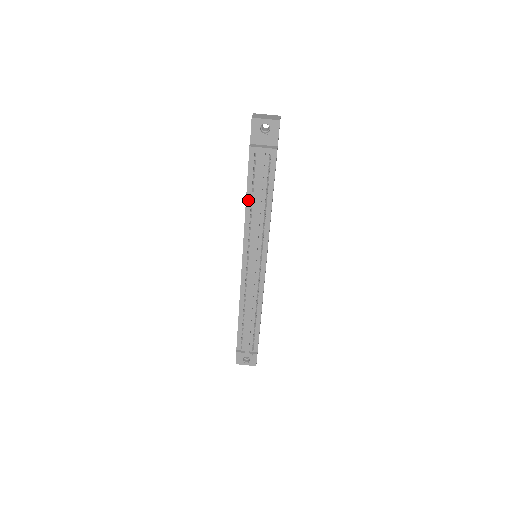
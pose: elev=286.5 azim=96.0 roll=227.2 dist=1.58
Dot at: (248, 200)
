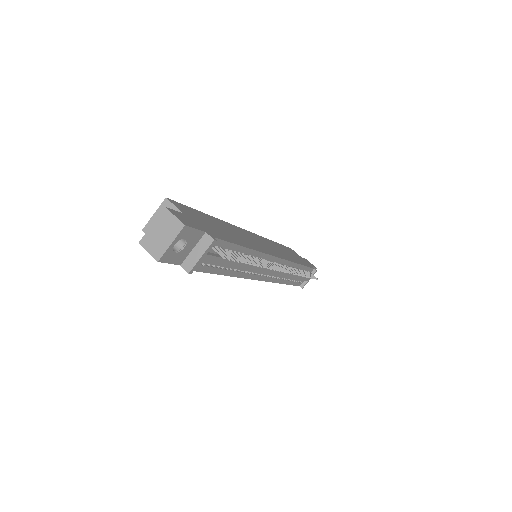
Dot at: (225, 273)
